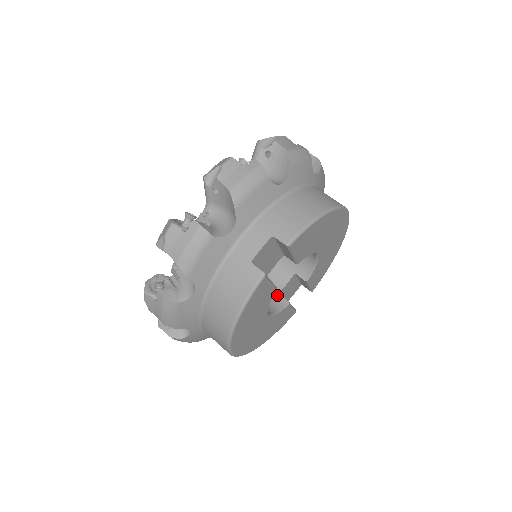
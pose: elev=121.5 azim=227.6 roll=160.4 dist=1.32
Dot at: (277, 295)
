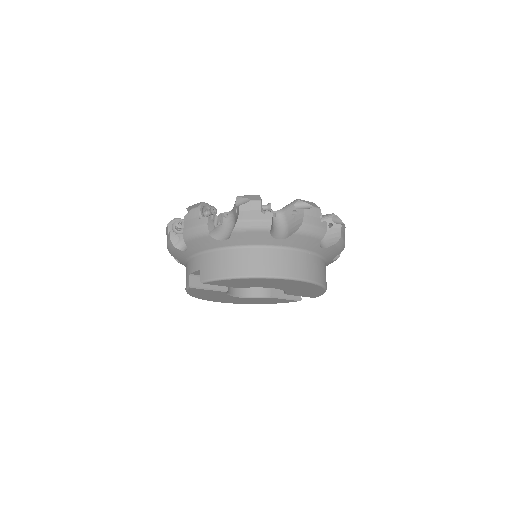
Dot at: occluded
